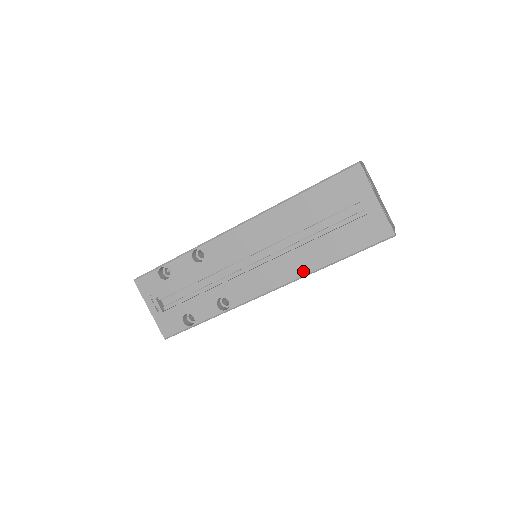
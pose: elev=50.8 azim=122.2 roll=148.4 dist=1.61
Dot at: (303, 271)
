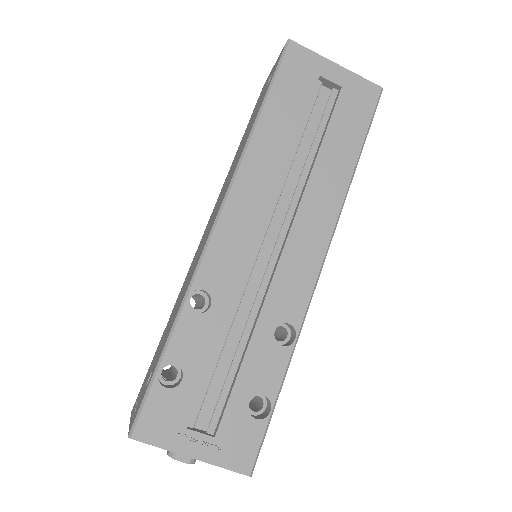
Dot at: (336, 202)
